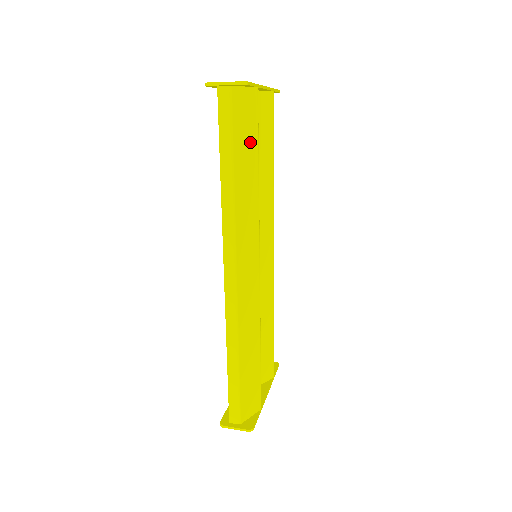
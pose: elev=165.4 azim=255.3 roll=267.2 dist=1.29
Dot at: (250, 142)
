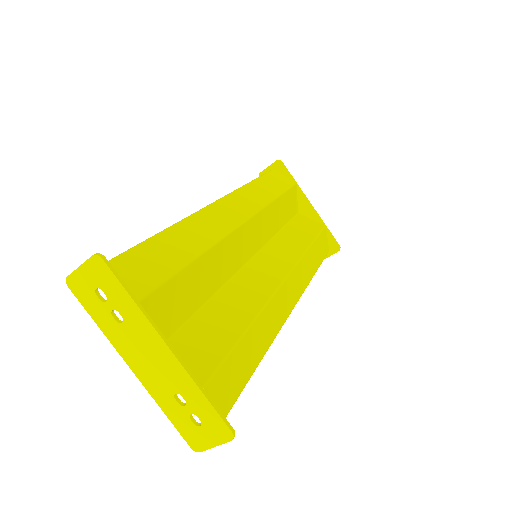
Dot at: (276, 186)
